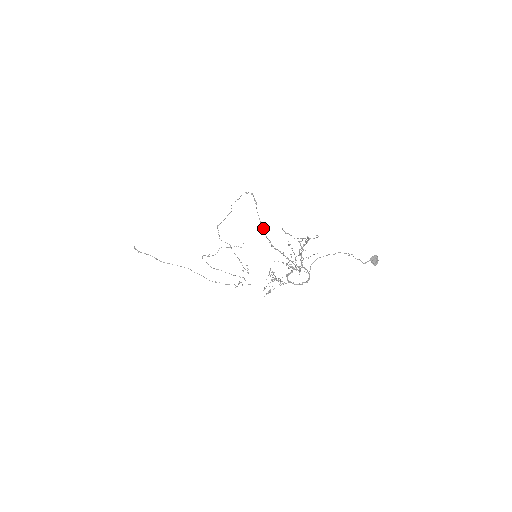
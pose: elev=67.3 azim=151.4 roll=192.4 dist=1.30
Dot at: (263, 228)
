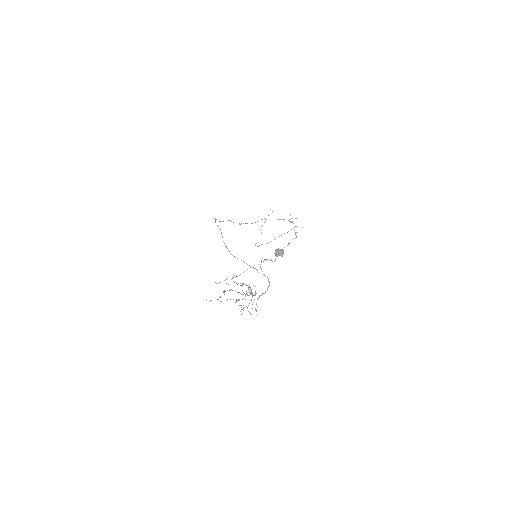
Dot at: (231, 254)
